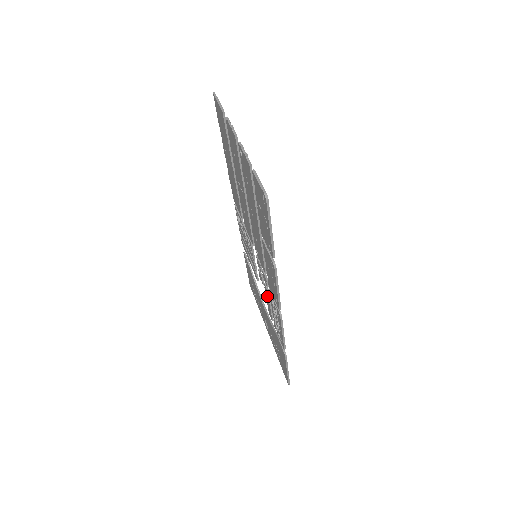
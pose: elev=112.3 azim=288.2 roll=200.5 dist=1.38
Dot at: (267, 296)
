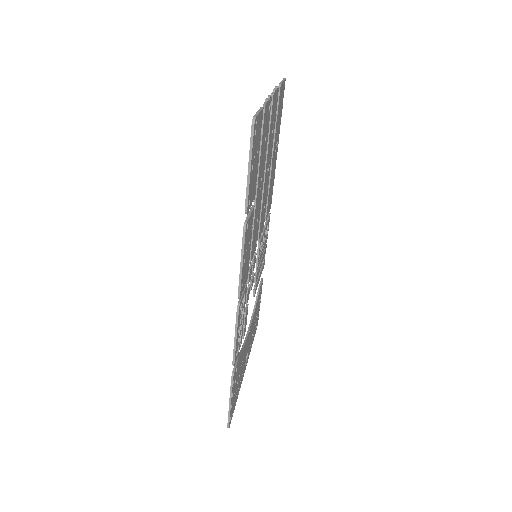
Dot at: (247, 304)
